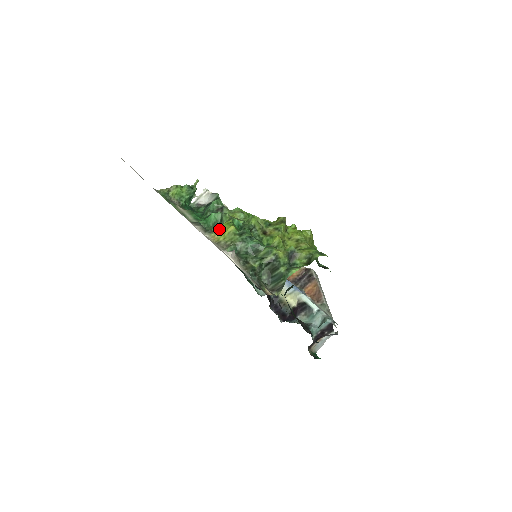
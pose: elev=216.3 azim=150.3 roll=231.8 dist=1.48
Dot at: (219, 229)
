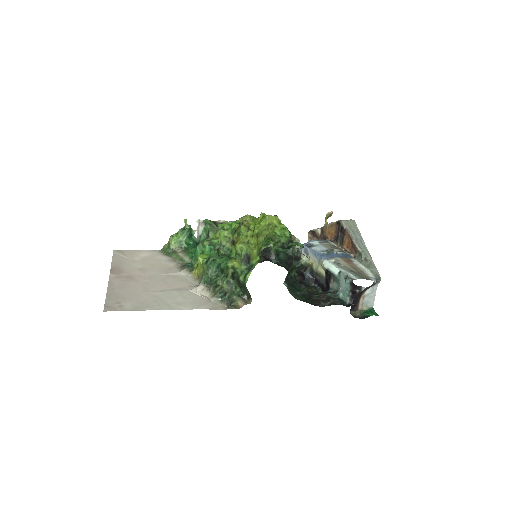
Dot at: (197, 263)
